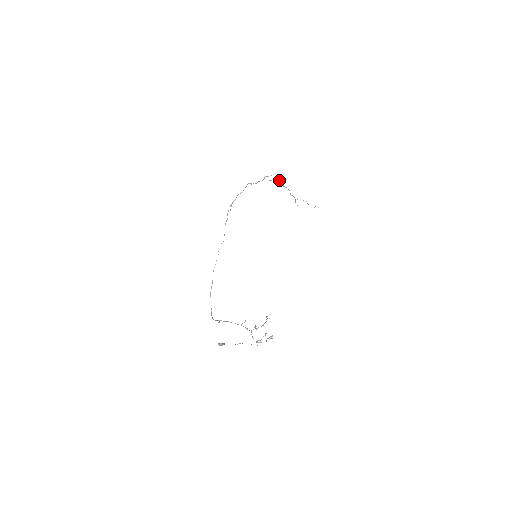
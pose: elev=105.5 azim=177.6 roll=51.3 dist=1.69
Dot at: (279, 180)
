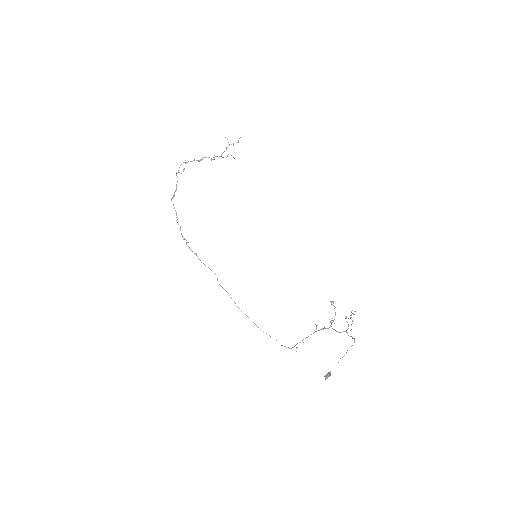
Dot at: occluded
